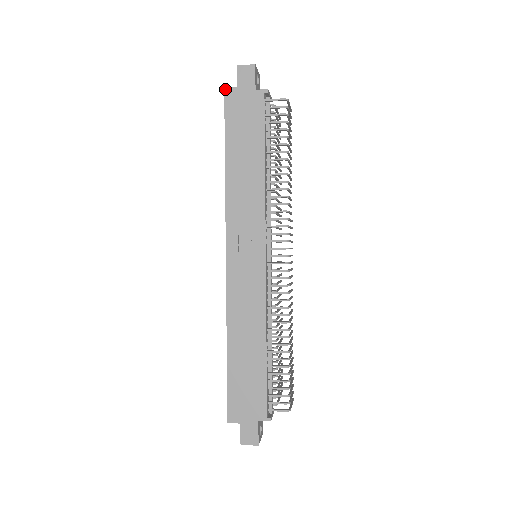
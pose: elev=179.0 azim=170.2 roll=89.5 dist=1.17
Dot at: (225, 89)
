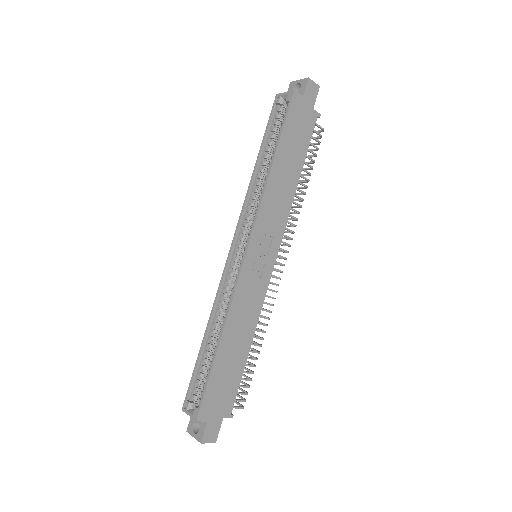
Dot at: (295, 91)
